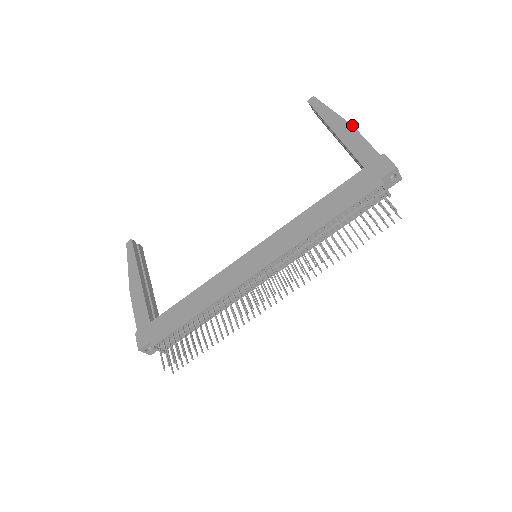
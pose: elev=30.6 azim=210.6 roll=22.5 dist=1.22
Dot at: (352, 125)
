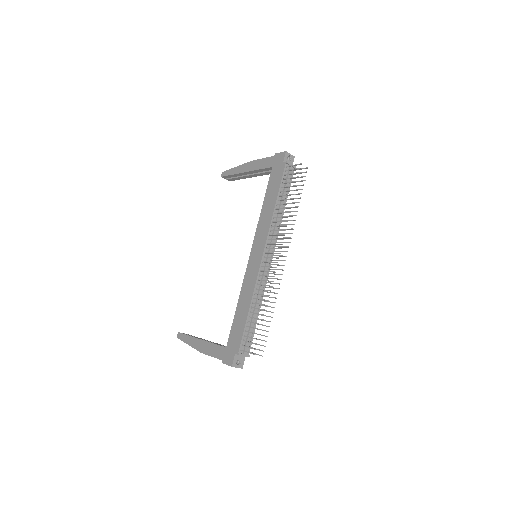
Dot at: (251, 161)
